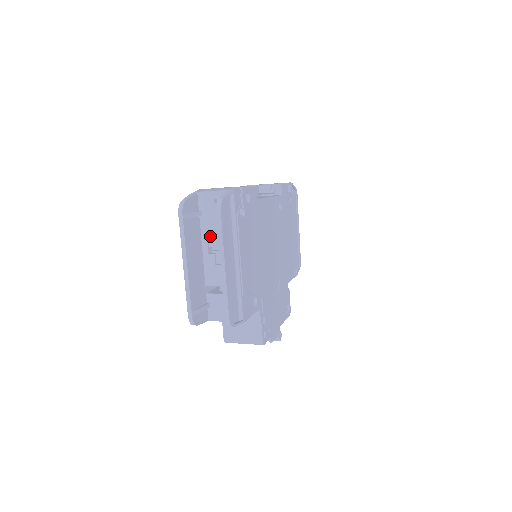
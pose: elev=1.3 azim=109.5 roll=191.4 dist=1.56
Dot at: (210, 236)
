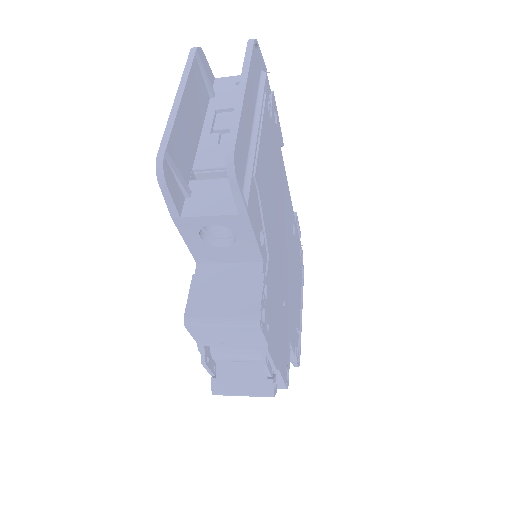
Dot at: (218, 119)
